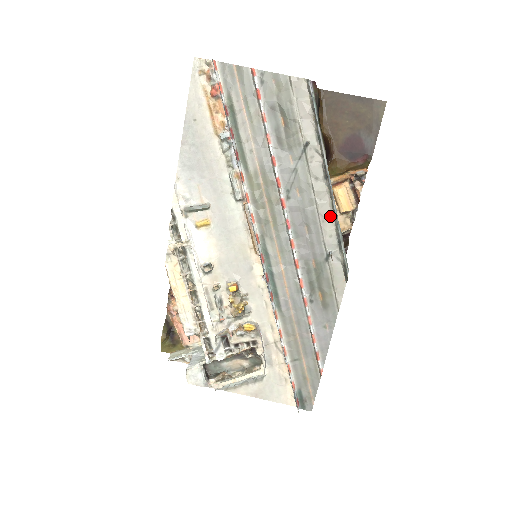
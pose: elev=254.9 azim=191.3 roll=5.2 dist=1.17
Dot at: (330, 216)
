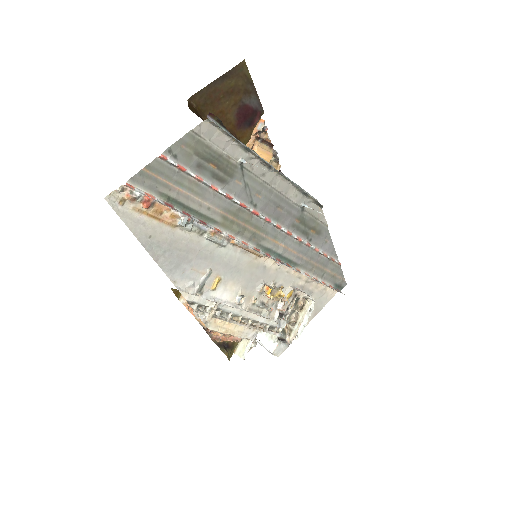
Dot at: (288, 186)
